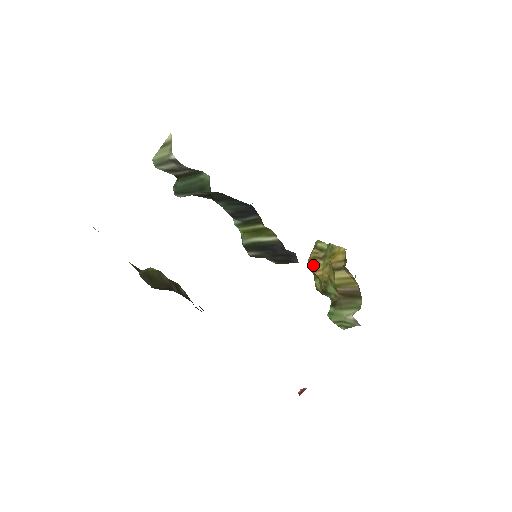
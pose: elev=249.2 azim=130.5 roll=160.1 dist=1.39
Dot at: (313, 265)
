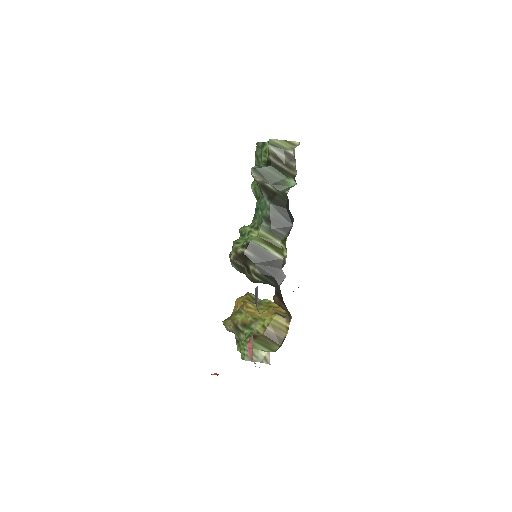
Dot at: (248, 303)
